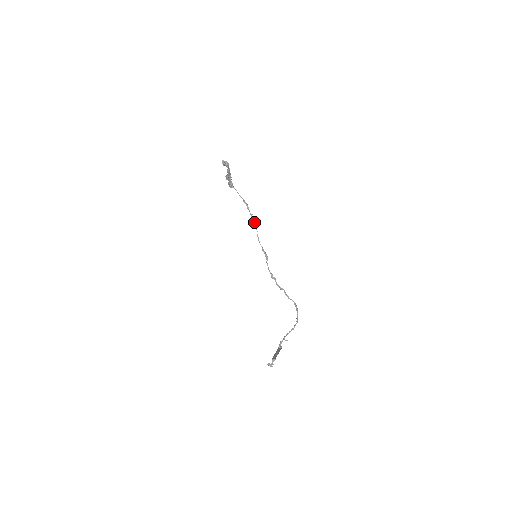
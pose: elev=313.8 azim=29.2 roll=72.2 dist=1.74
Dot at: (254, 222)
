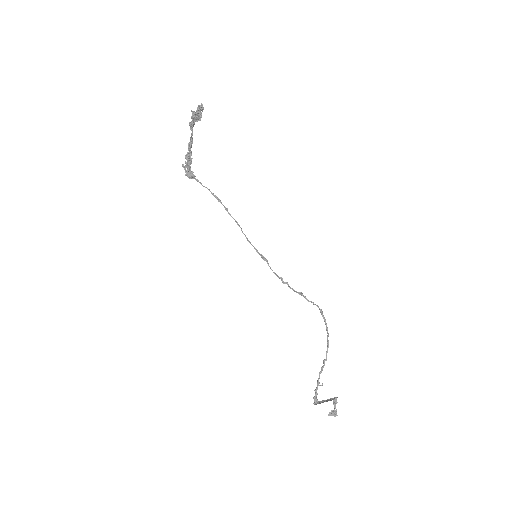
Dot at: (233, 218)
